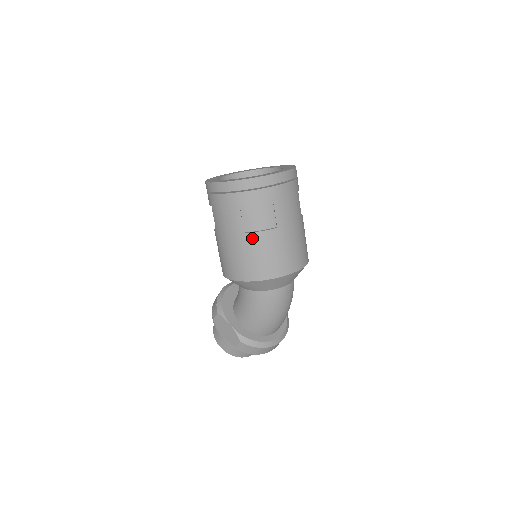
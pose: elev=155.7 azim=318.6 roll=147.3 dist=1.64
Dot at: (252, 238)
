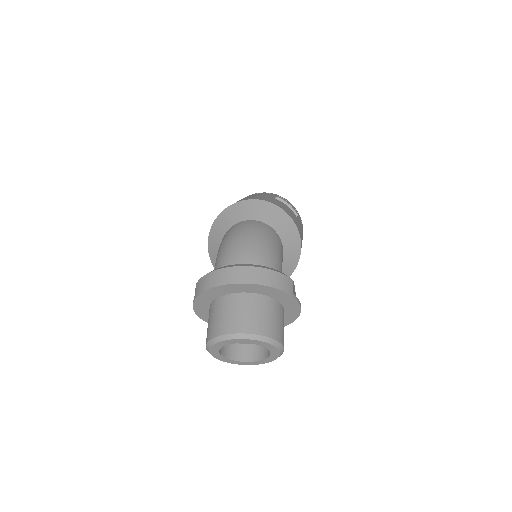
Dot at: occluded
